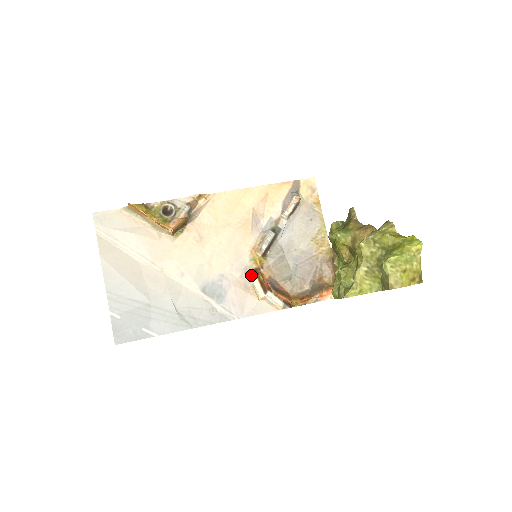
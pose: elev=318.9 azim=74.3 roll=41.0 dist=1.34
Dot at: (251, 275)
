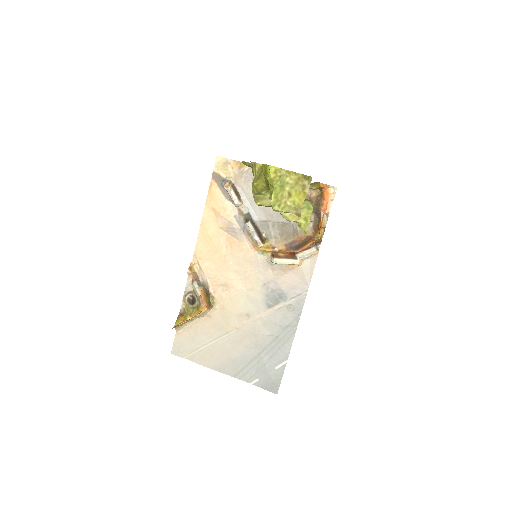
Dot at: (275, 262)
